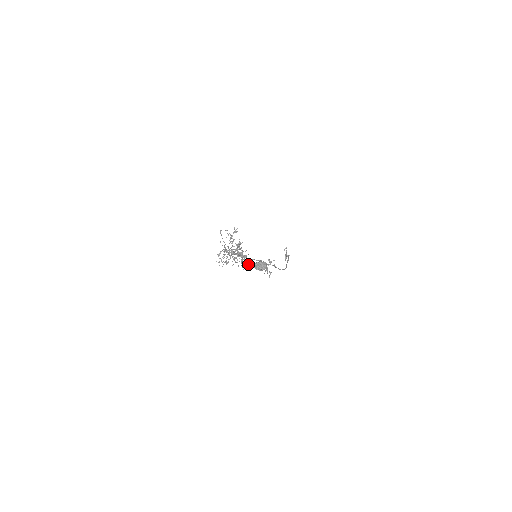
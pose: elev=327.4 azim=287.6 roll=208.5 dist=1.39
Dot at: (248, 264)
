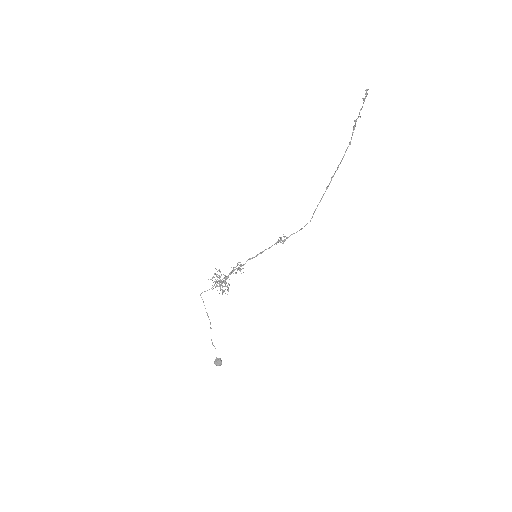
Dot at: (215, 348)
